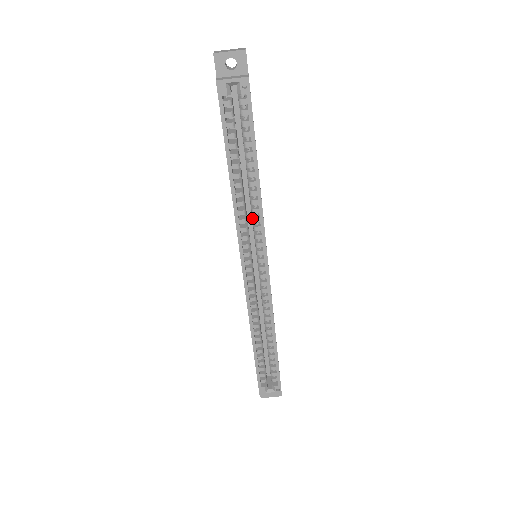
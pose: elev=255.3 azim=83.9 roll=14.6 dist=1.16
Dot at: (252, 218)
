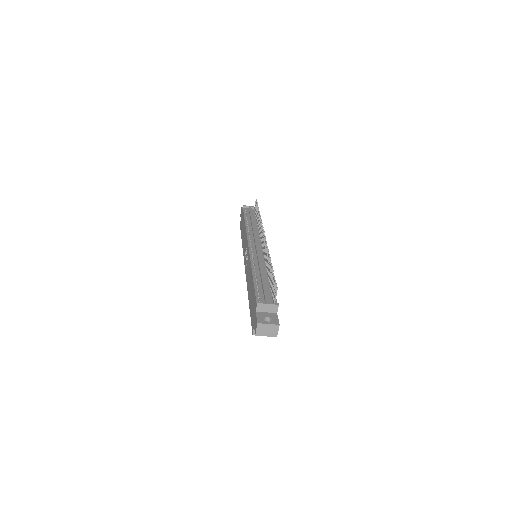
Dot at: occluded
